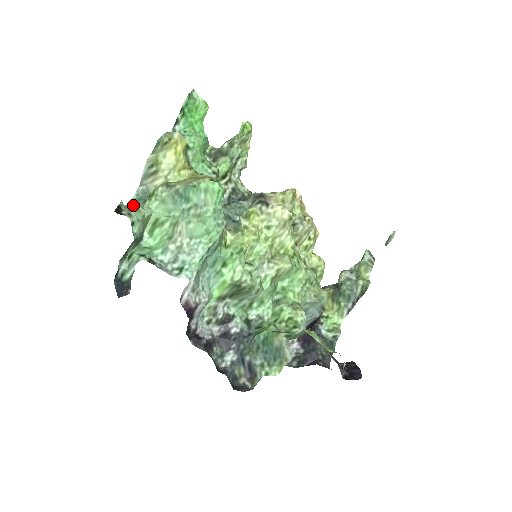
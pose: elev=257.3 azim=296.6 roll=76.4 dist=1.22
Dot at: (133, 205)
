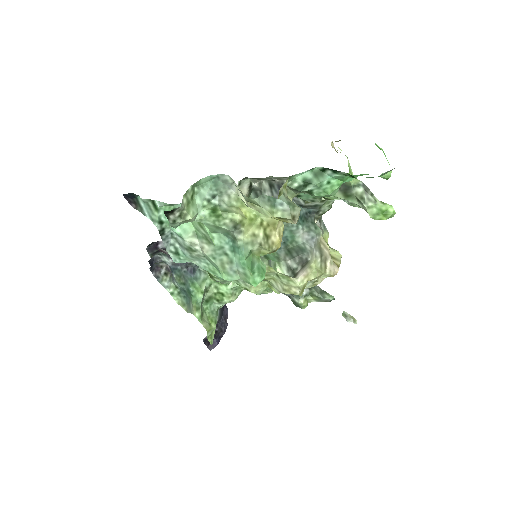
Dot at: (202, 185)
